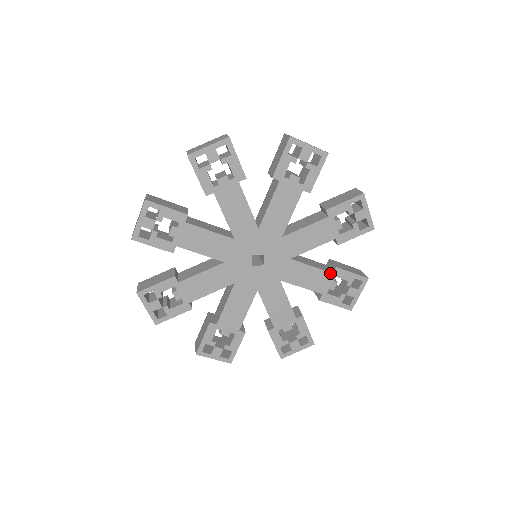
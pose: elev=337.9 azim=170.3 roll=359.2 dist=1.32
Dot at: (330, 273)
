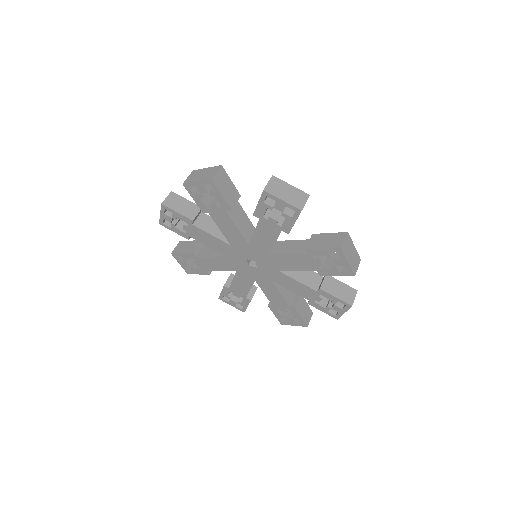
Dot at: (315, 290)
